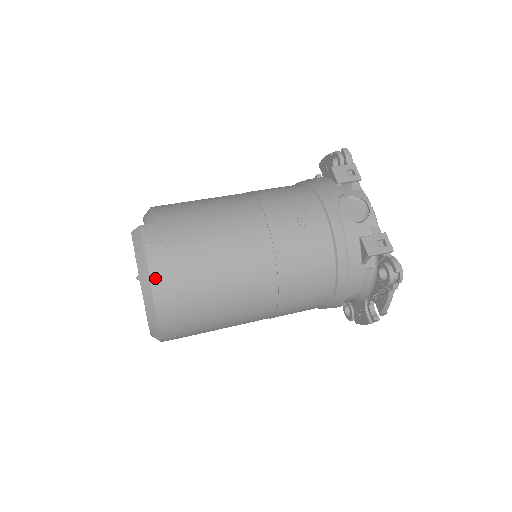
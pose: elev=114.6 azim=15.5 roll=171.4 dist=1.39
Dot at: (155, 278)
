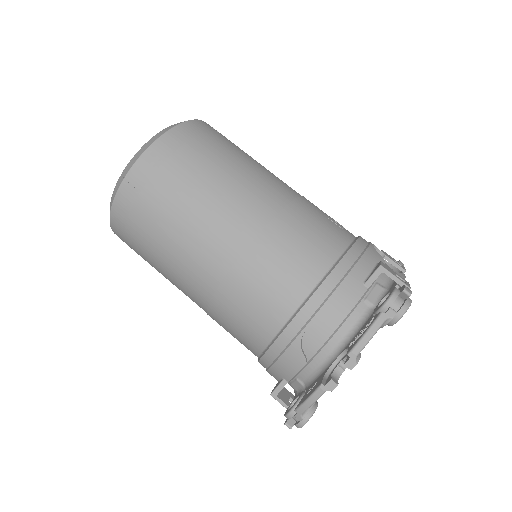
Dot at: (188, 125)
